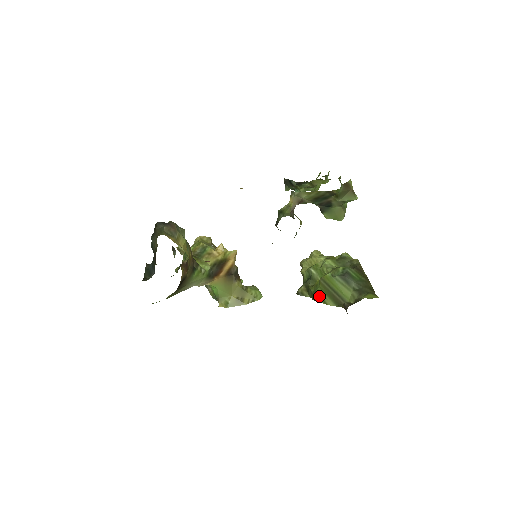
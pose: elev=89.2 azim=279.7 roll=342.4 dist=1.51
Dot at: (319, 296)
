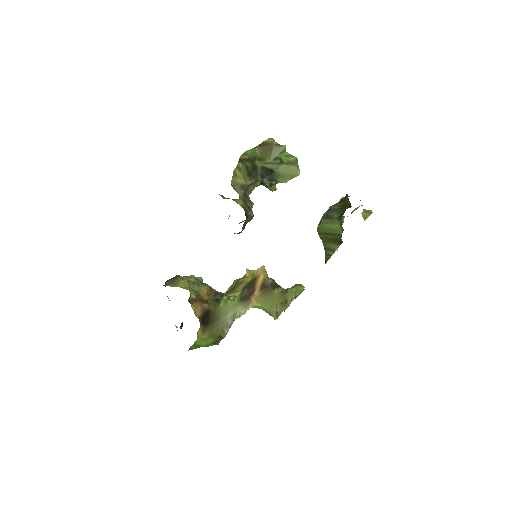
Dot at: (328, 249)
